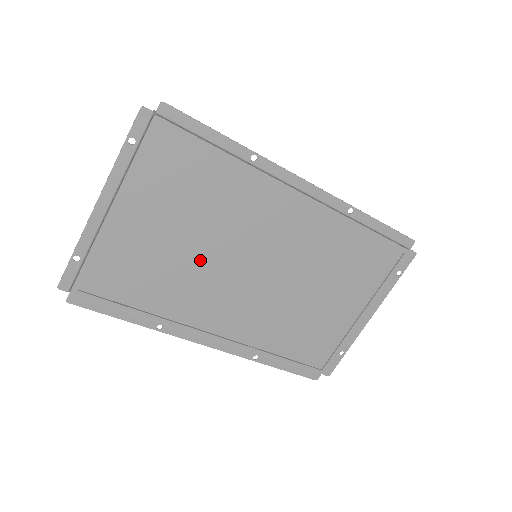
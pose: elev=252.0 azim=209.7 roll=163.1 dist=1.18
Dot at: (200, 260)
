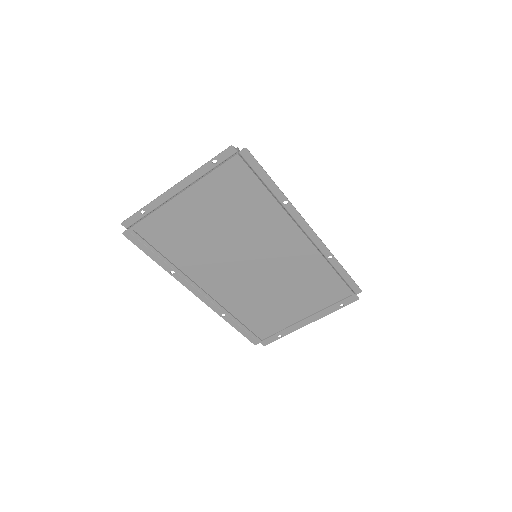
Dot at: (220, 245)
